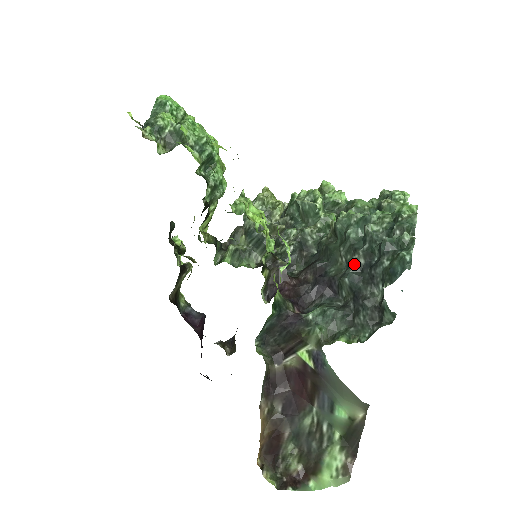
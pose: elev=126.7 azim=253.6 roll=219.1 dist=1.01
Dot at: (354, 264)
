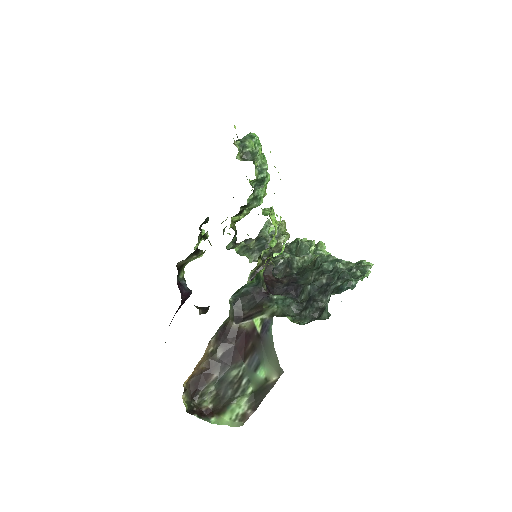
Dot at: (318, 281)
